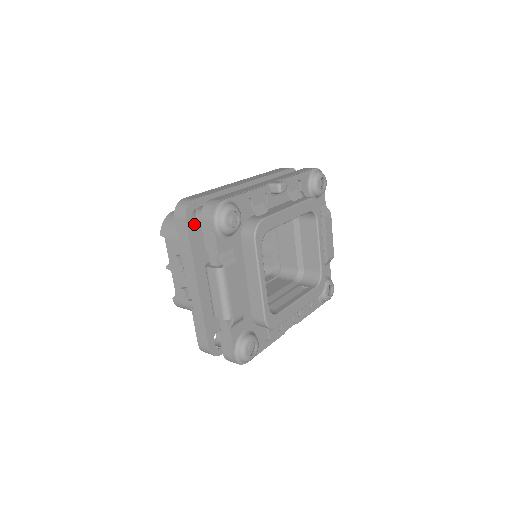
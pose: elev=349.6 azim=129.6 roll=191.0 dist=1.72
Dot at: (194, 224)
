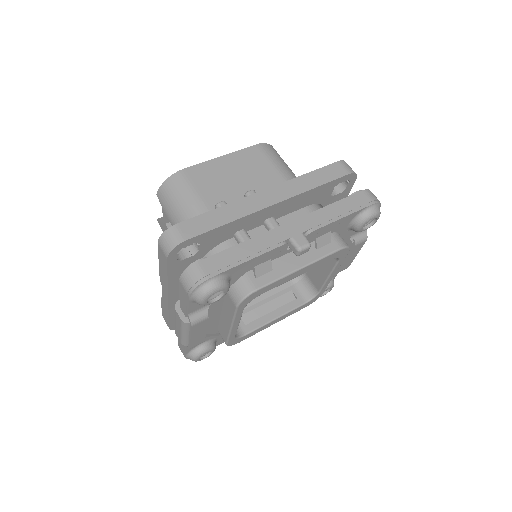
Dot at: occluded
